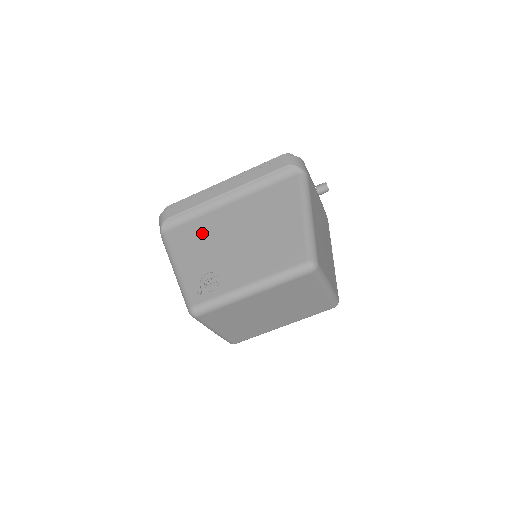
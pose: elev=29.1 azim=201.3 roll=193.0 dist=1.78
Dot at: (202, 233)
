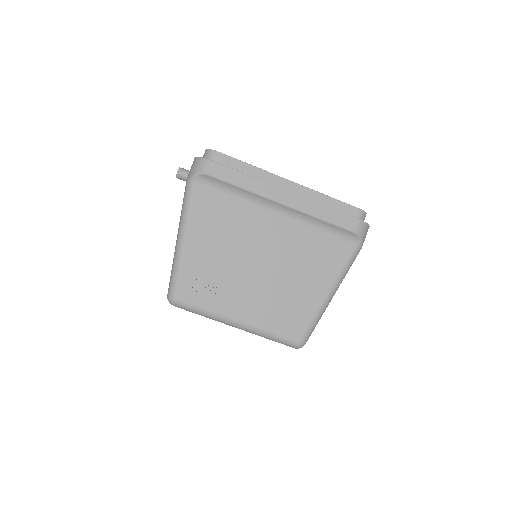
Dot at: (232, 224)
